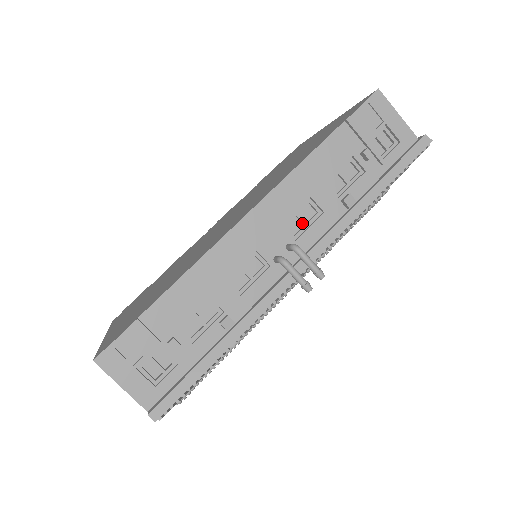
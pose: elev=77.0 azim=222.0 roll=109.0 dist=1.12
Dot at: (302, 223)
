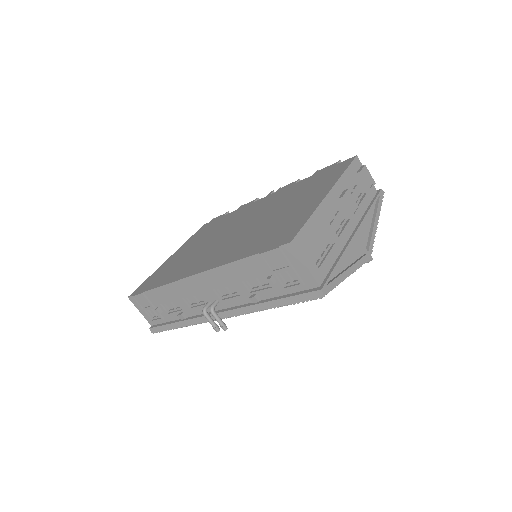
Dot at: (228, 292)
